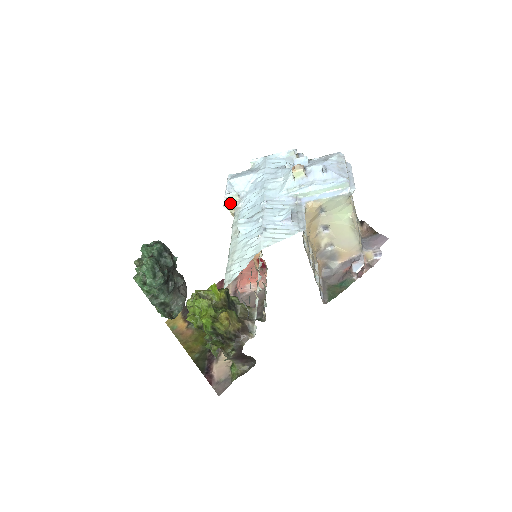
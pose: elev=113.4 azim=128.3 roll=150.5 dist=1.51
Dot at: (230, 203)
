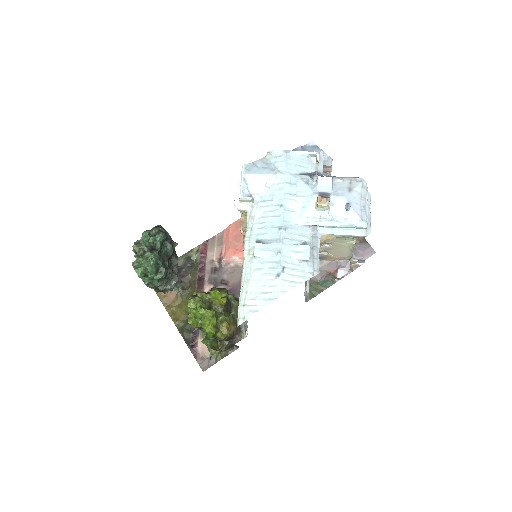
Dot at: (242, 205)
